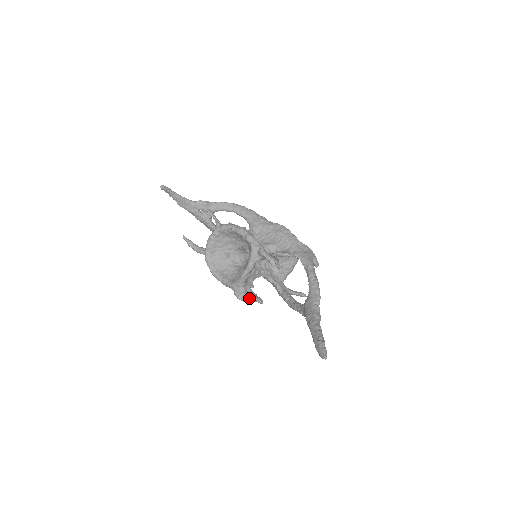
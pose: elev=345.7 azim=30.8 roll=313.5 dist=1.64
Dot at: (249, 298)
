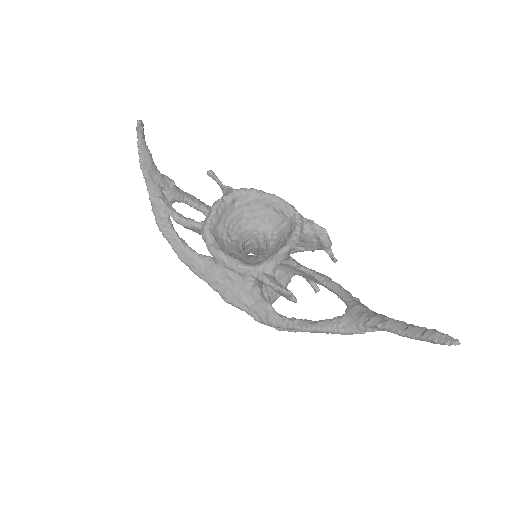
Dot at: (286, 288)
